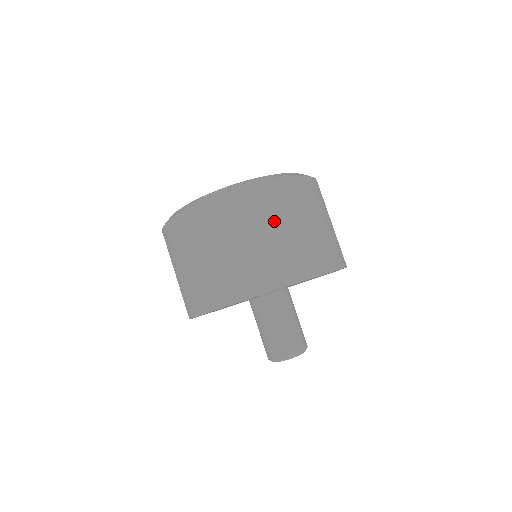
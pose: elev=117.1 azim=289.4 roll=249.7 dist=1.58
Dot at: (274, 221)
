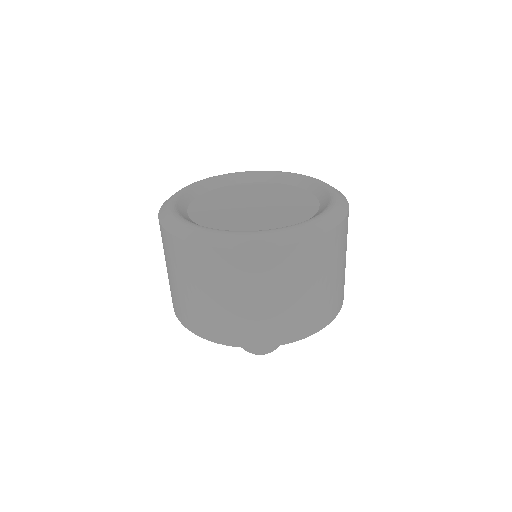
Dot at: (272, 289)
